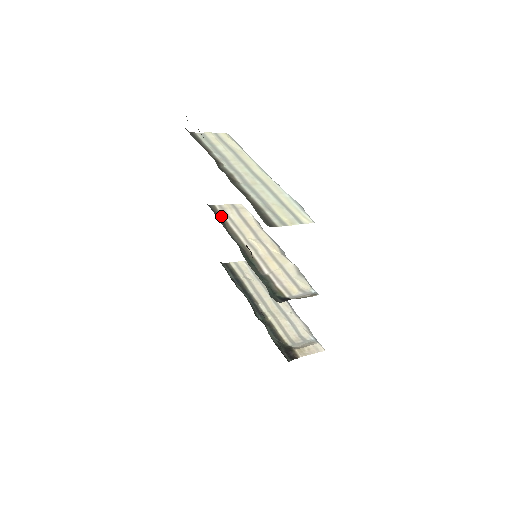
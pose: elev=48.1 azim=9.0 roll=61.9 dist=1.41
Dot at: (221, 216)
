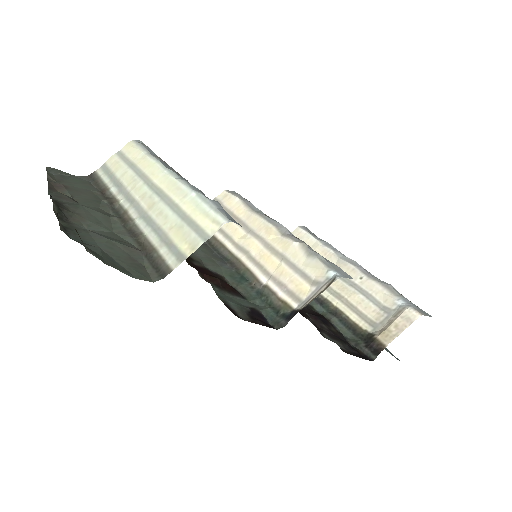
Dot at: occluded
